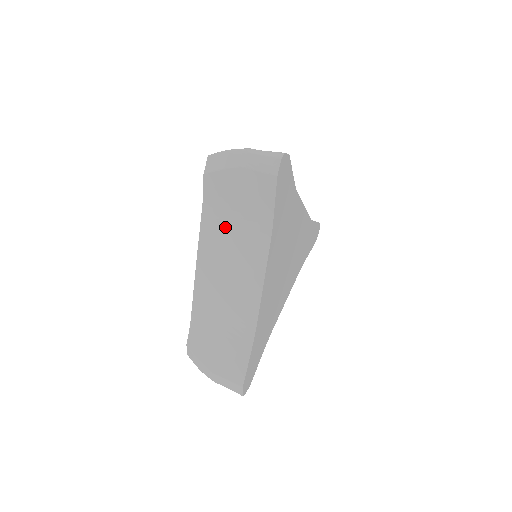
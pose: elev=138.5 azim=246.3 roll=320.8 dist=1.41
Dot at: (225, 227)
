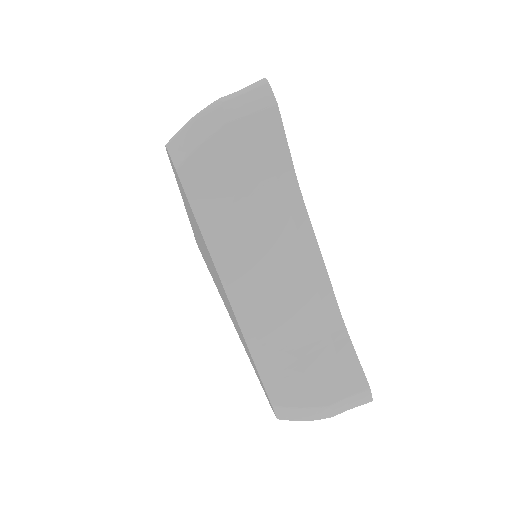
Dot at: (238, 219)
